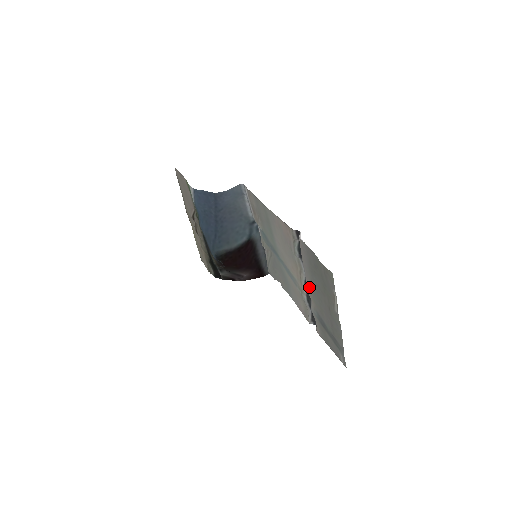
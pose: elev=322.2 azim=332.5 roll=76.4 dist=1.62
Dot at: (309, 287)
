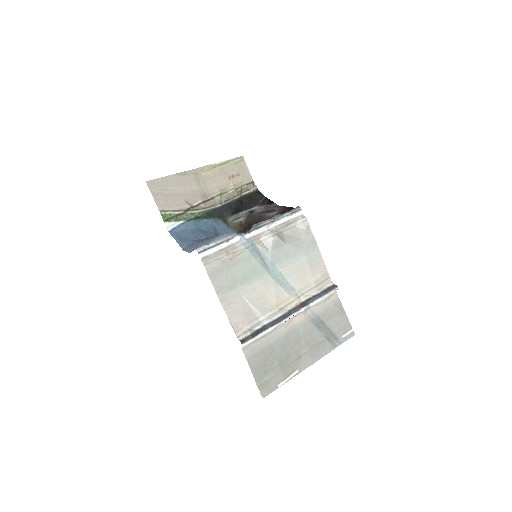
Dot at: (287, 327)
